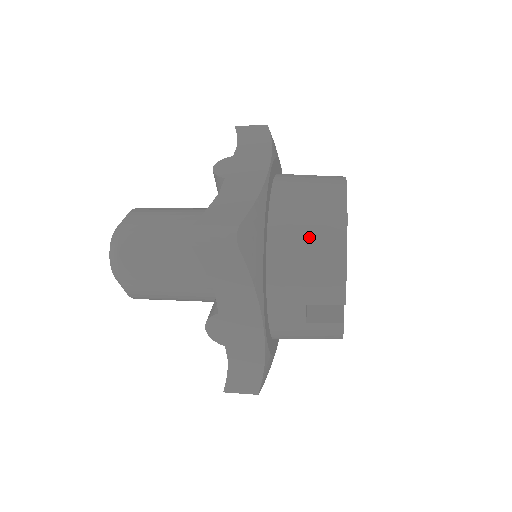
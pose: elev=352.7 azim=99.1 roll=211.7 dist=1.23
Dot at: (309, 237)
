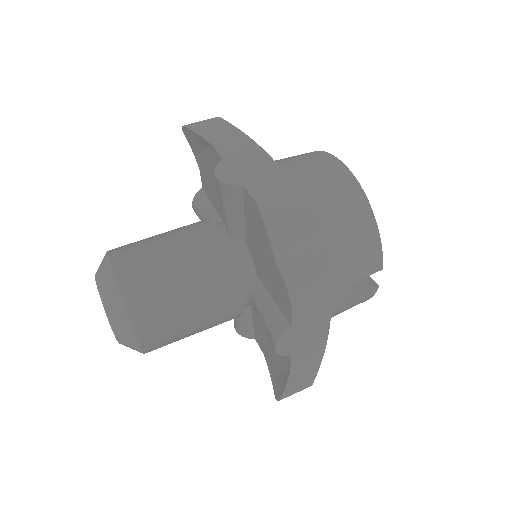
Dot at: (341, 219)
